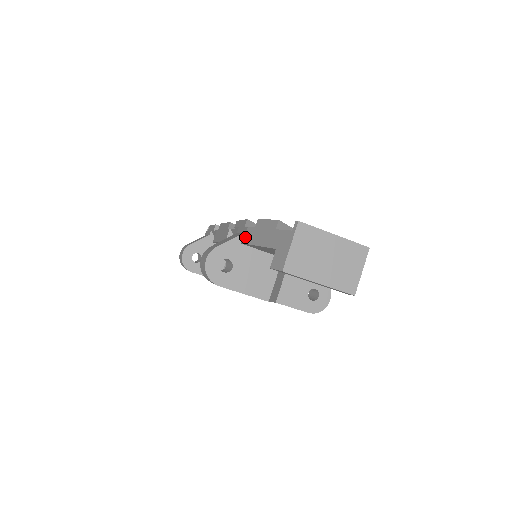
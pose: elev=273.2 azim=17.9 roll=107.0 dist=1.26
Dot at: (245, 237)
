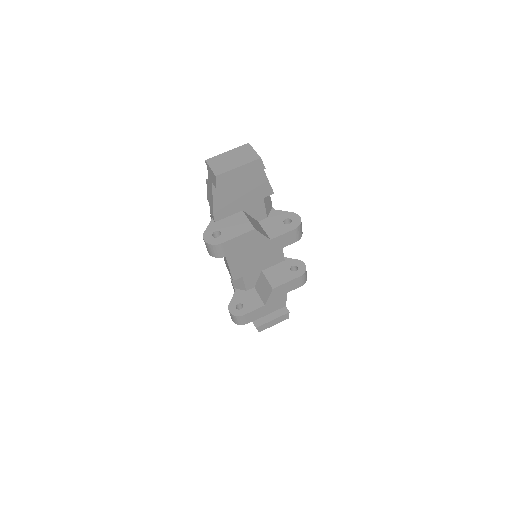
Dot at: (212, 215)
